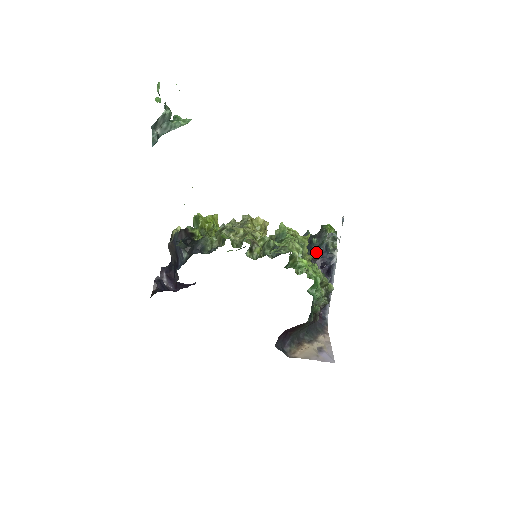
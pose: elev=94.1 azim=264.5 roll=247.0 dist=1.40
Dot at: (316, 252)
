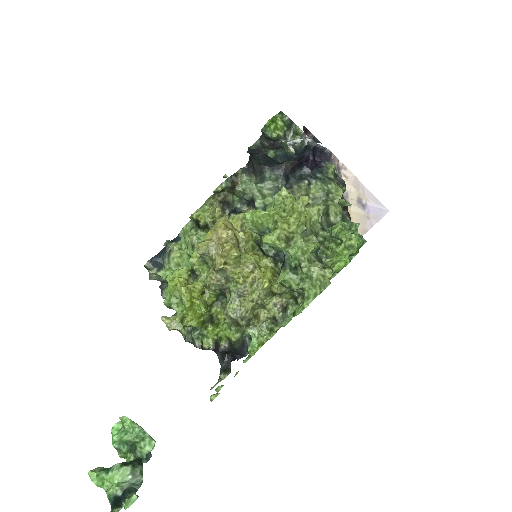
Dot at: (286, 161)
